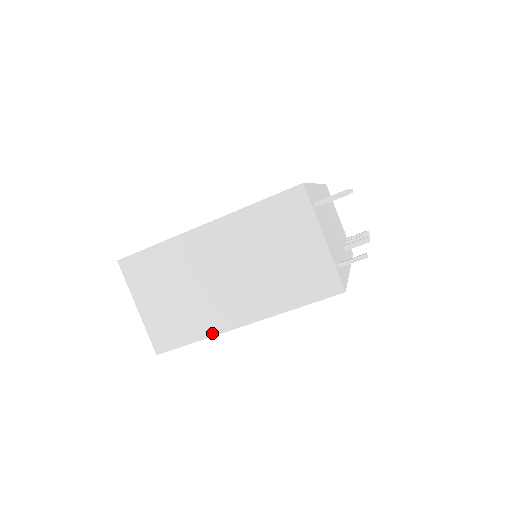
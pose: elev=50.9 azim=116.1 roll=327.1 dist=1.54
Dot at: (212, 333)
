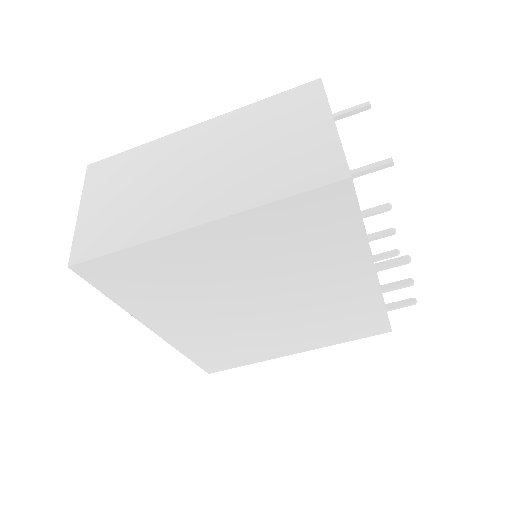
Dot at: (152, 236)
